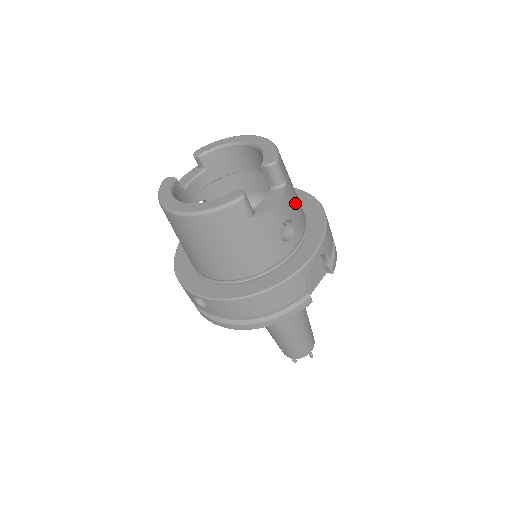
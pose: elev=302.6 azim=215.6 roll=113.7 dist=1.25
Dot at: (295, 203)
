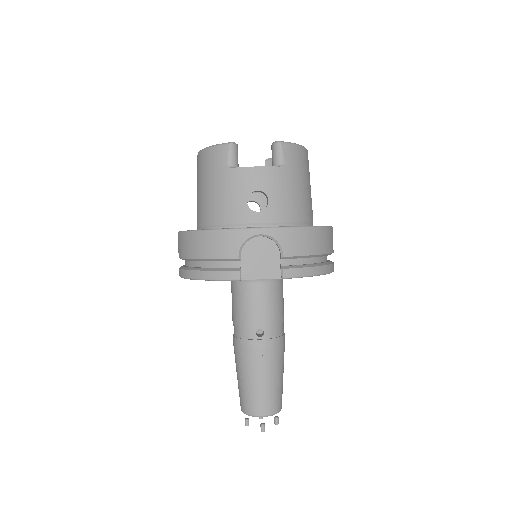
Dot at: (285, 192)
